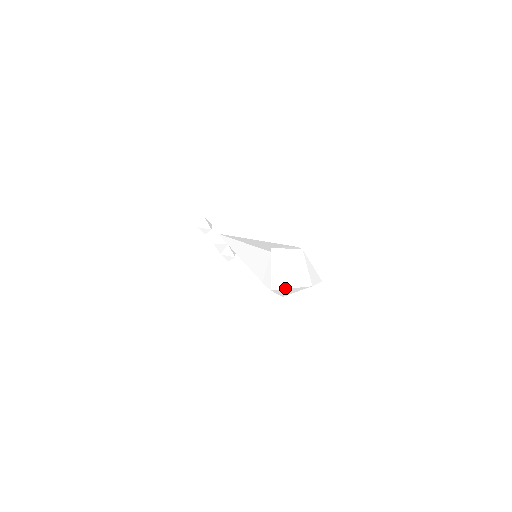
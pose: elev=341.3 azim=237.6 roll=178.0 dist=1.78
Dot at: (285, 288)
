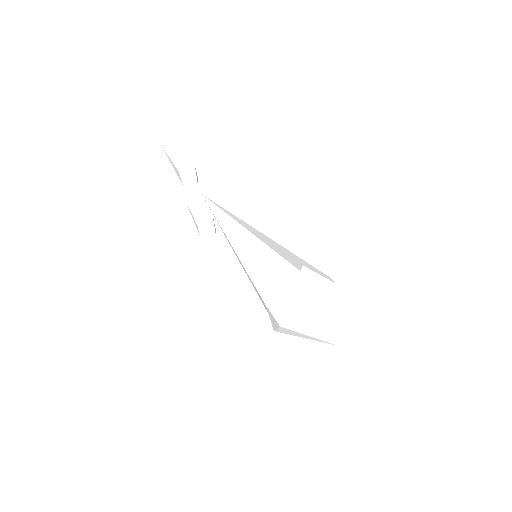
Dot at: (301, 332)
